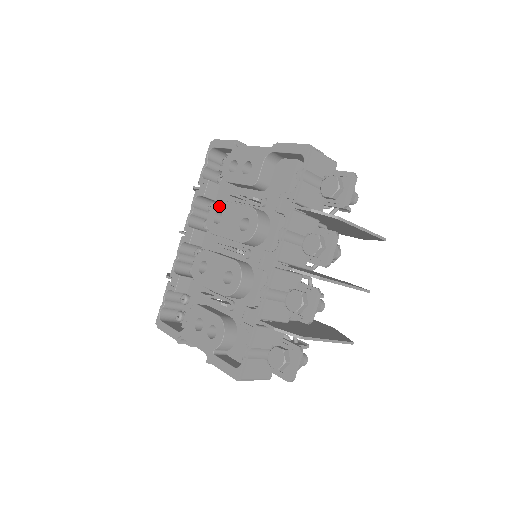
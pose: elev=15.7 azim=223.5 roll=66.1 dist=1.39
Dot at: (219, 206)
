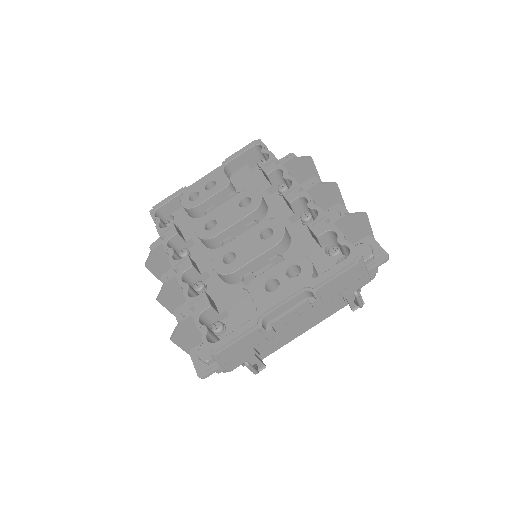
Dot at: (204, 220)
